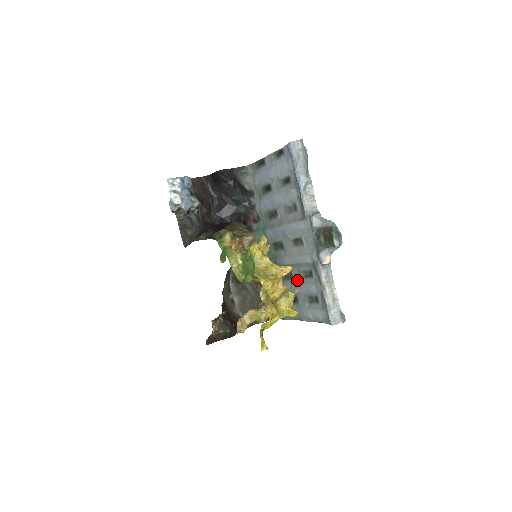
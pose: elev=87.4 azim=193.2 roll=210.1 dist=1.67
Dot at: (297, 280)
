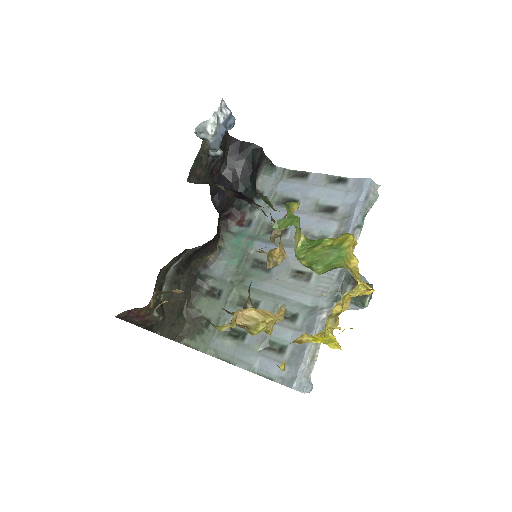
Dot at: occluded
